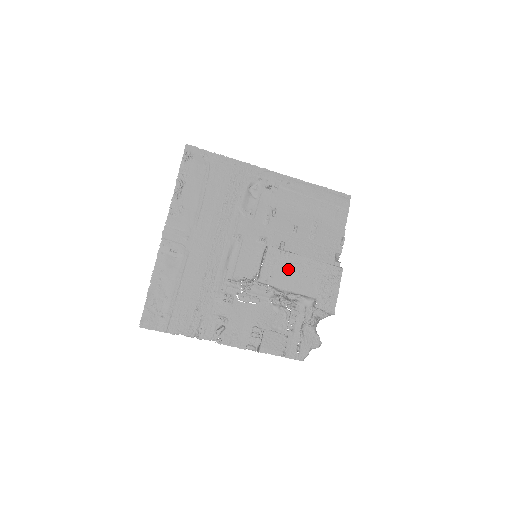
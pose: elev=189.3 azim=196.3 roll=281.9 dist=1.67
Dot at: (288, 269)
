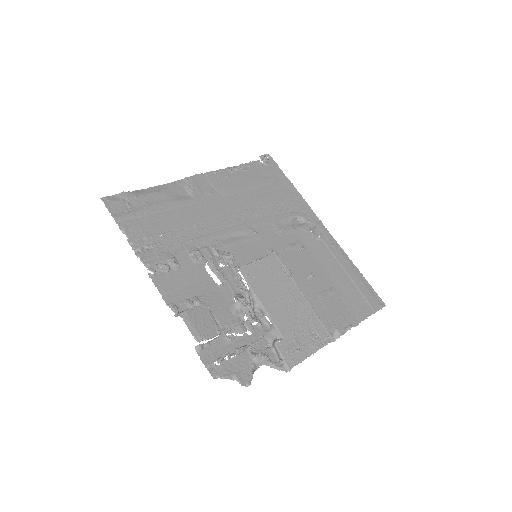
Dot at: (277, 287)
